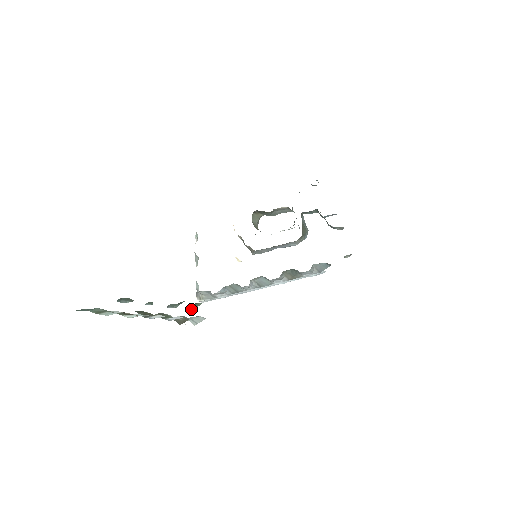
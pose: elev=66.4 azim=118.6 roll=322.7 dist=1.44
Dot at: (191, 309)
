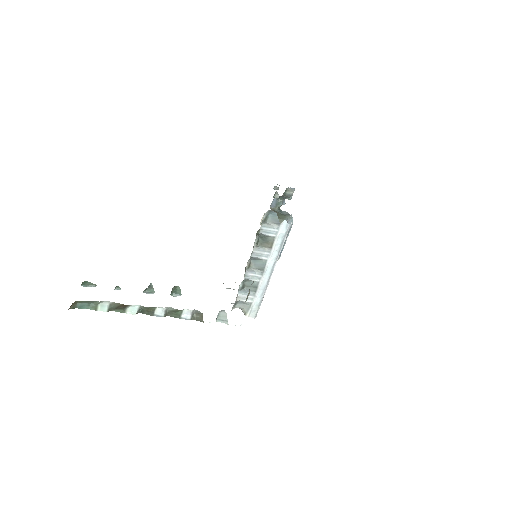
Dot at: occluded
